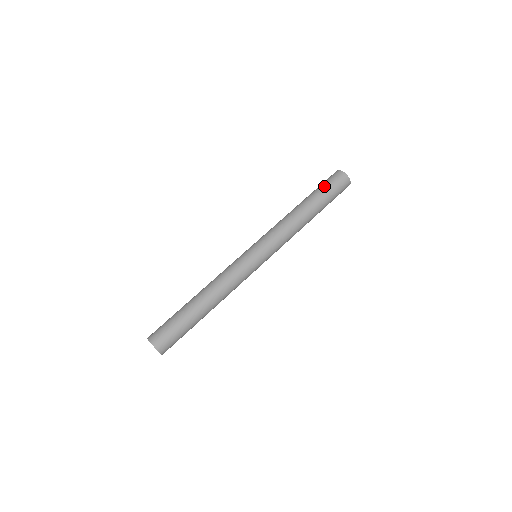
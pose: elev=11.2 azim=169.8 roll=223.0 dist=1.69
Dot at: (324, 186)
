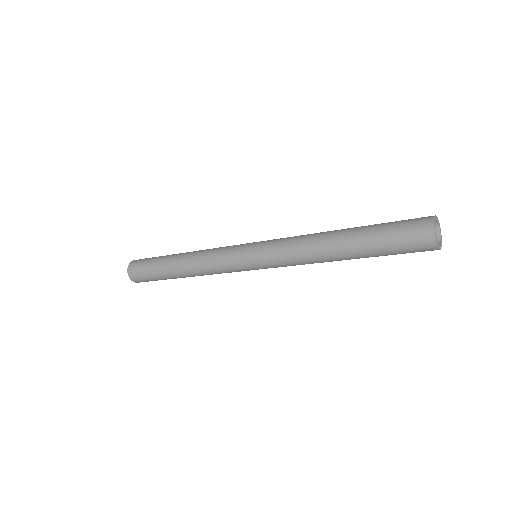
Dot at: (388, 223)
